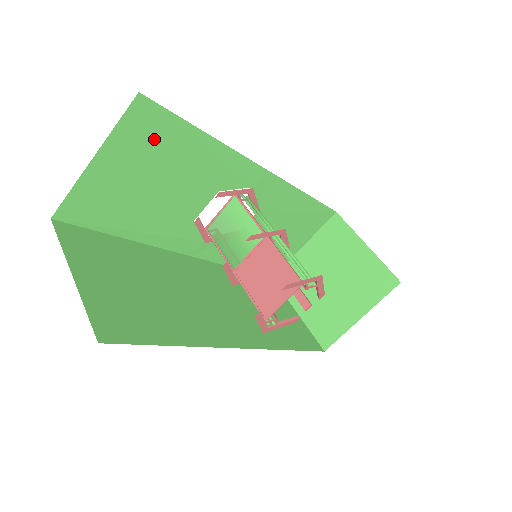
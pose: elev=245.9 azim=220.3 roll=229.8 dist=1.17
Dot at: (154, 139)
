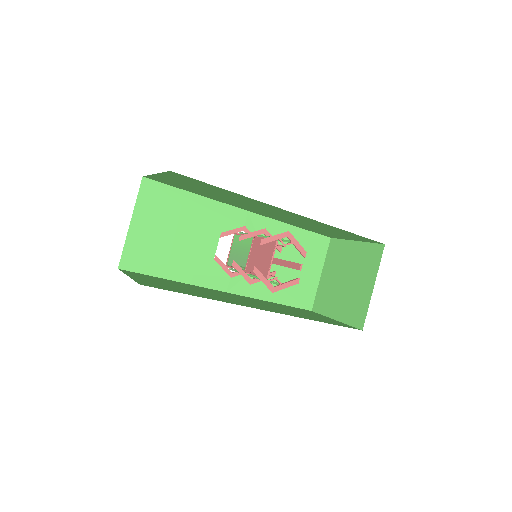
Dot at: (162, 203)
